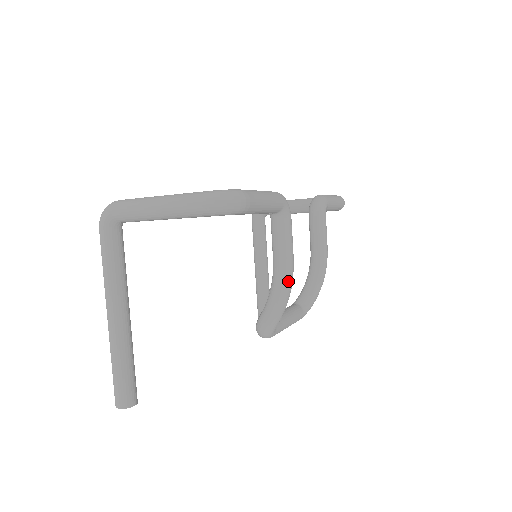
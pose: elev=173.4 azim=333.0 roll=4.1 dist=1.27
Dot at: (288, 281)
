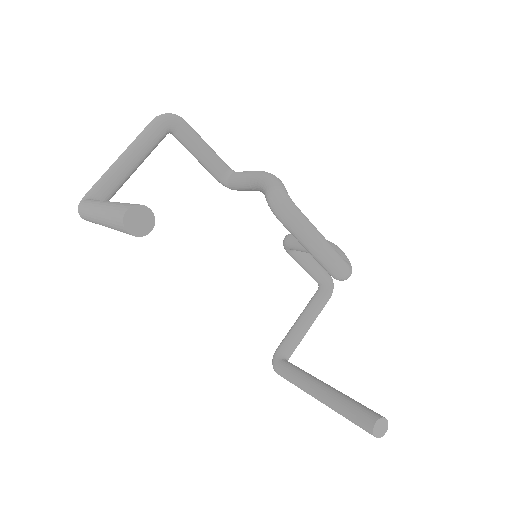
Dot at: (266, 172)
